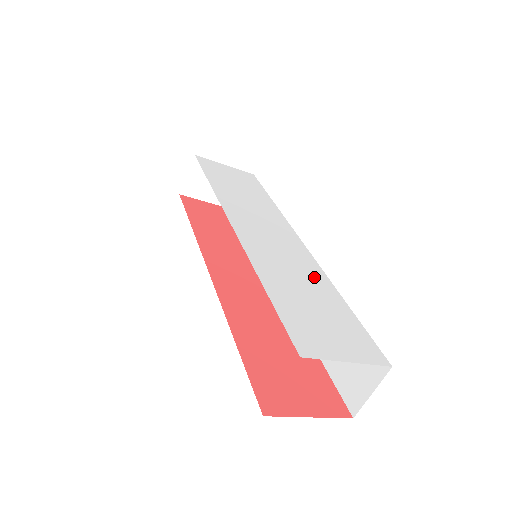
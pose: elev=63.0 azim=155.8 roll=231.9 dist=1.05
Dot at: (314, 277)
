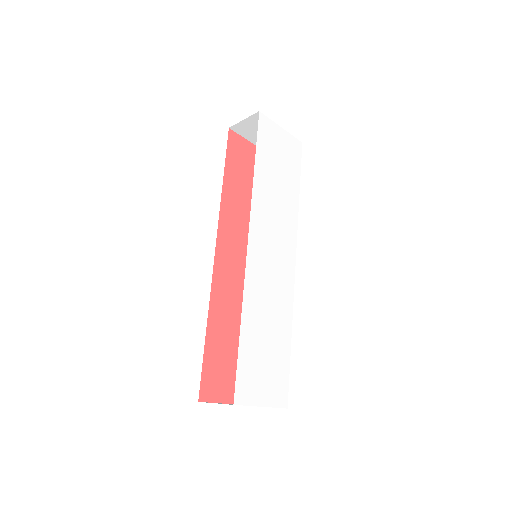
Dot at: (282, 312)
